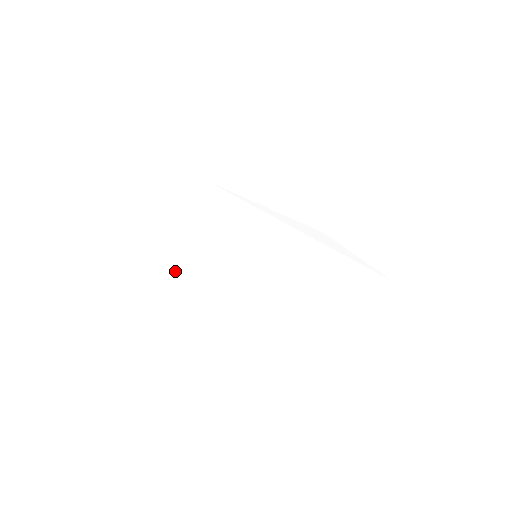
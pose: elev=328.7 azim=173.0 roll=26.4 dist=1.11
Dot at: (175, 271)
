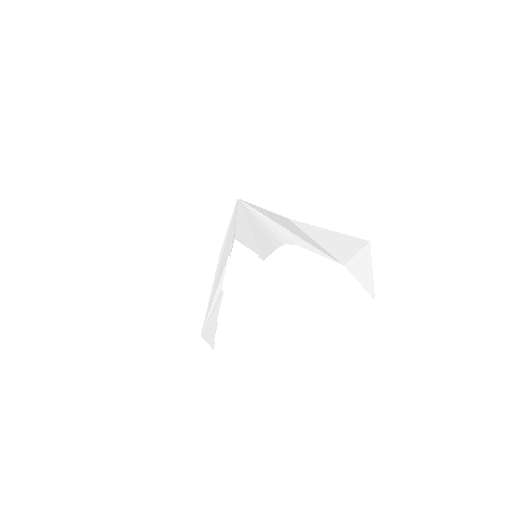
Dot at: (222, 281)
